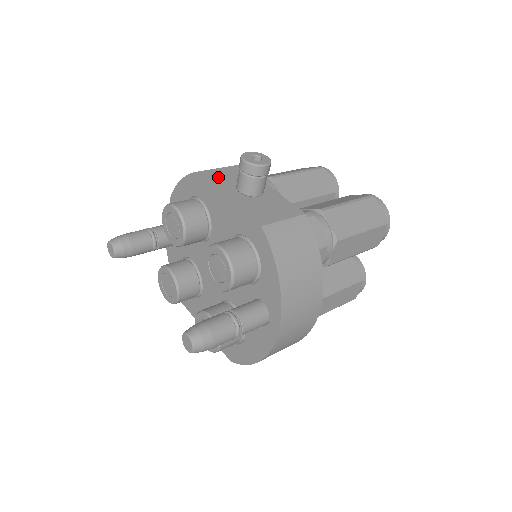
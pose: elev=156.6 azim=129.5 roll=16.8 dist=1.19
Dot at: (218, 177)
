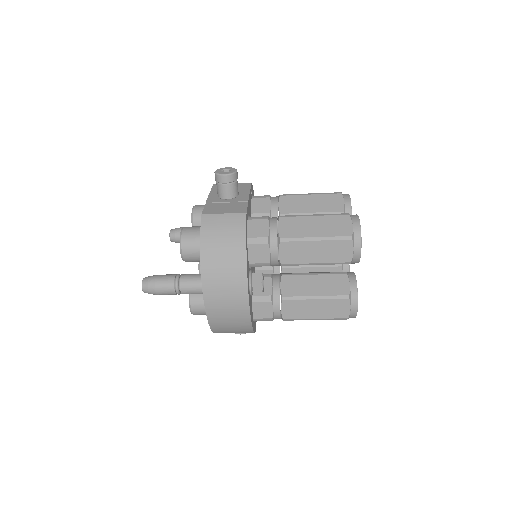
Dot at: occluded
